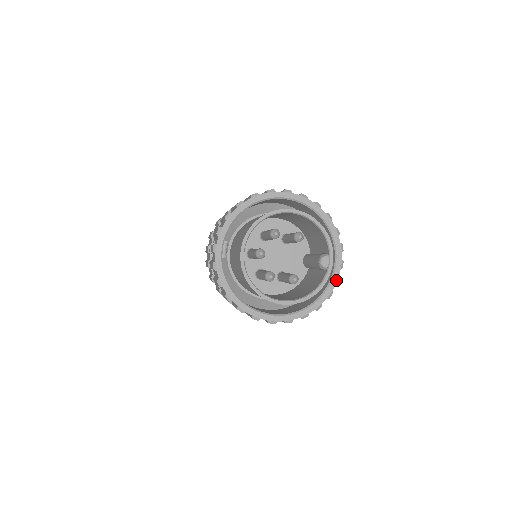
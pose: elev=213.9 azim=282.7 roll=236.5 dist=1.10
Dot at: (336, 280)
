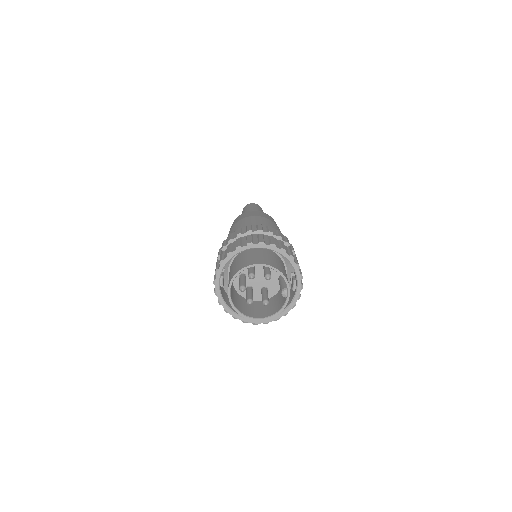
Dot at: (298, 297)
